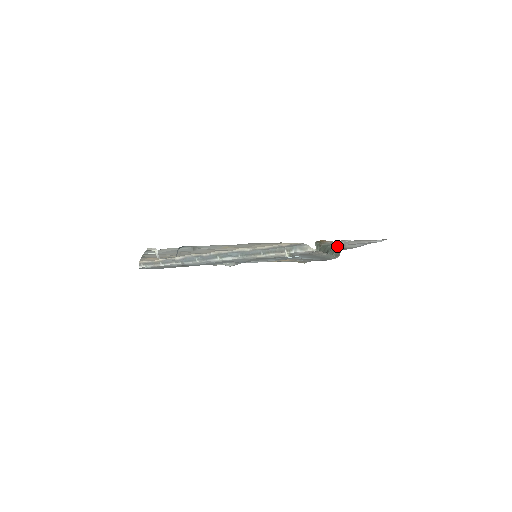
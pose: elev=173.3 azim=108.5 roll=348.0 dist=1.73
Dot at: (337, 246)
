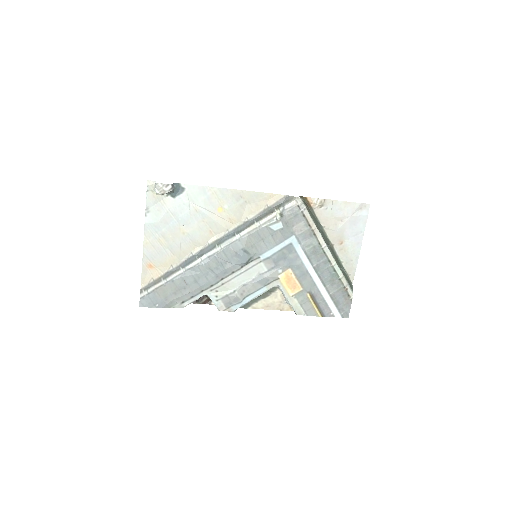
Dot at: (337, 254)
